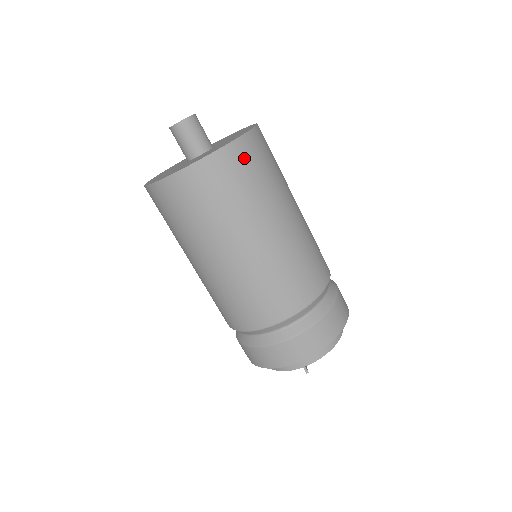
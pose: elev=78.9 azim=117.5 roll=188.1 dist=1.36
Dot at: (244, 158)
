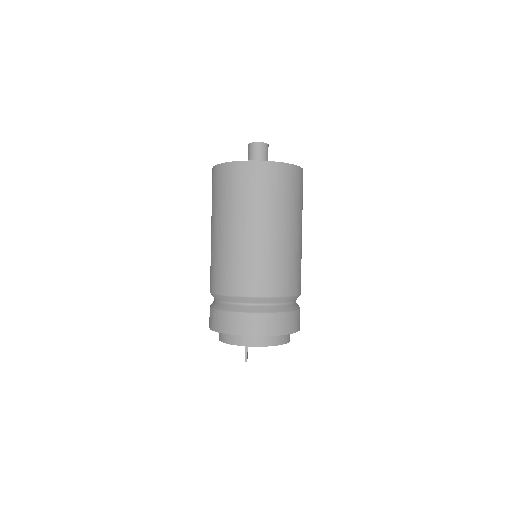
Dot at: (286, 177)
